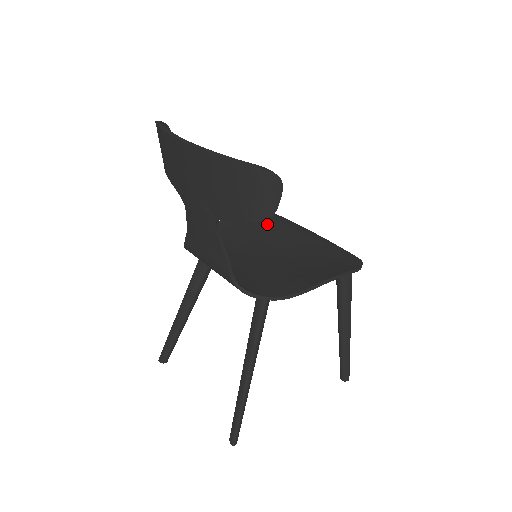
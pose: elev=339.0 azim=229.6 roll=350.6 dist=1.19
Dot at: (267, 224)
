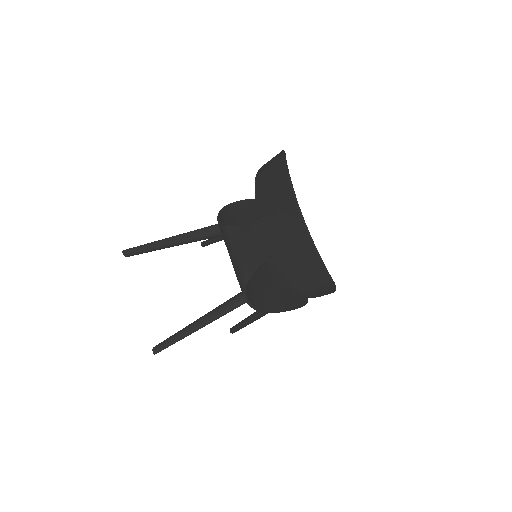
Dot at: occluded
